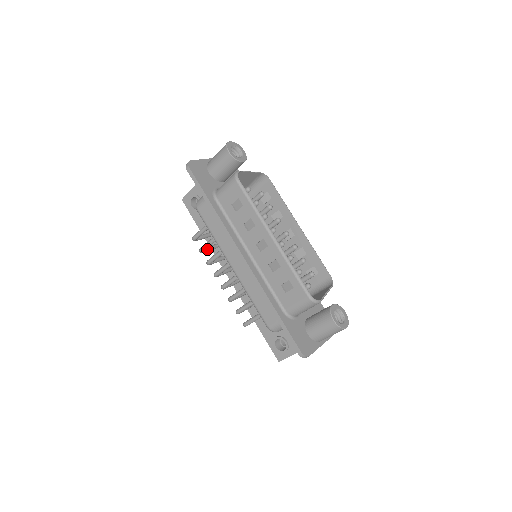
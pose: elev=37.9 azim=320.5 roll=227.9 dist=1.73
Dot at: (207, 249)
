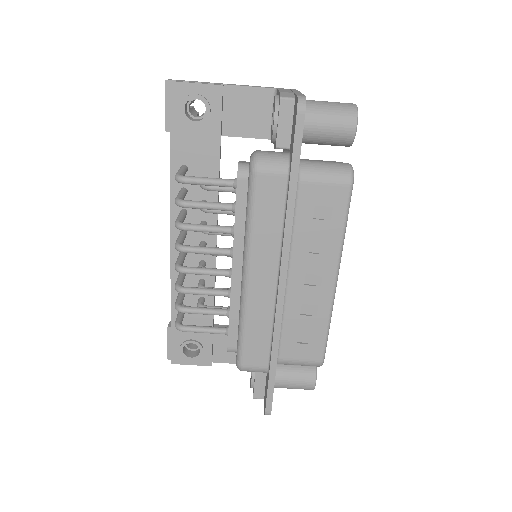
Dot at: (183, 199)
